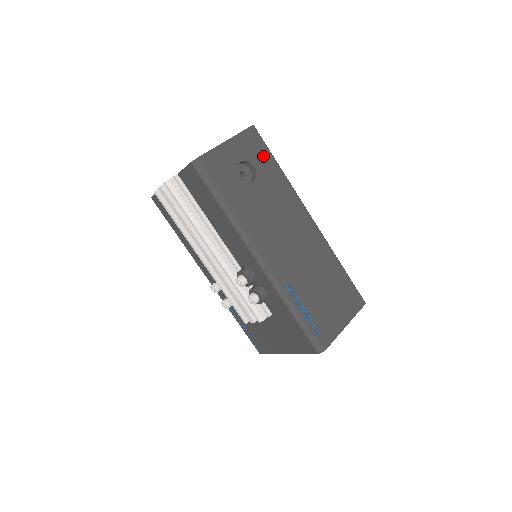
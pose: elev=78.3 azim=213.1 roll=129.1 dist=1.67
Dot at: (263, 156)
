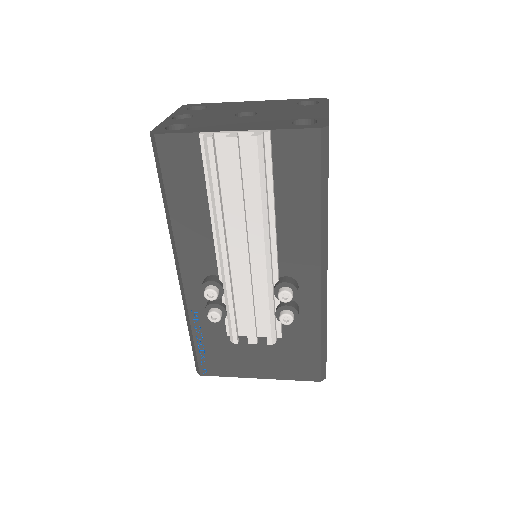
Dot at: occluded
